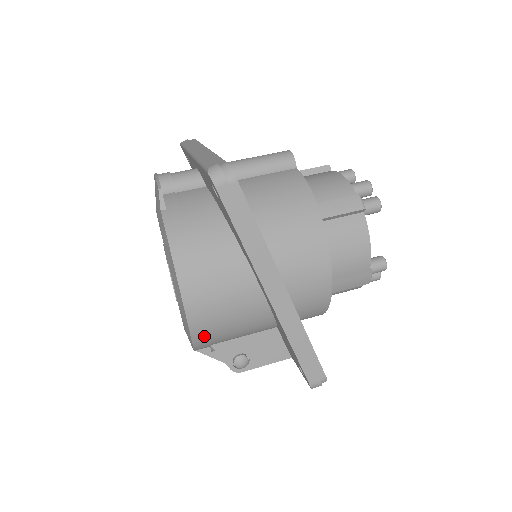
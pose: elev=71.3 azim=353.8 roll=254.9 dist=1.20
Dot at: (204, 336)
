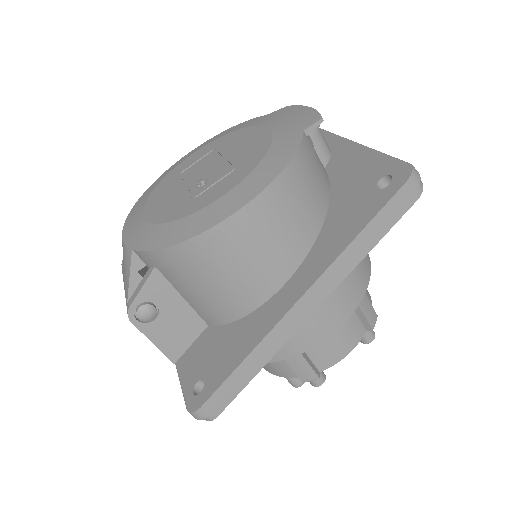
Dot at: (193, 254)
